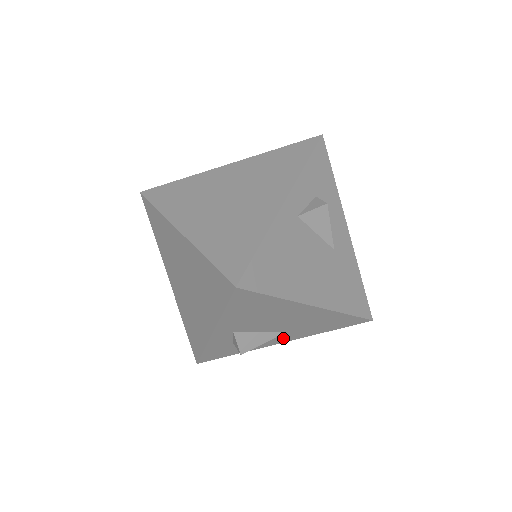
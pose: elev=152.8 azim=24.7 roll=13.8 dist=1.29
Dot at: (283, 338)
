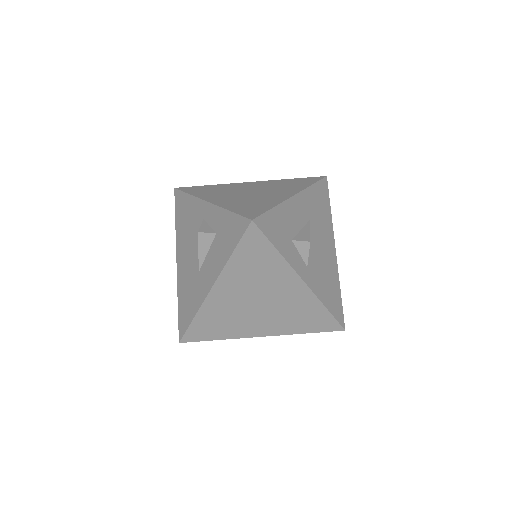
Dot at: occluded
